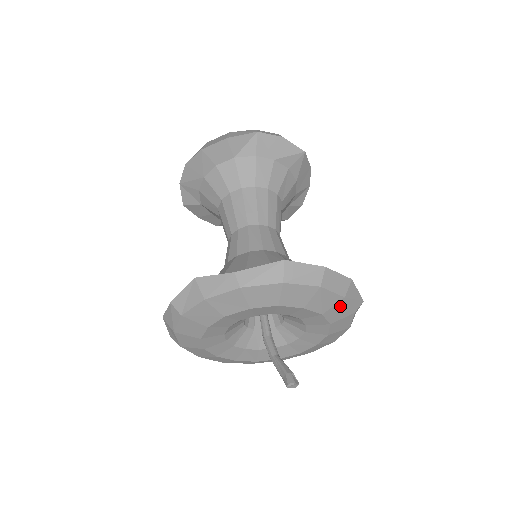
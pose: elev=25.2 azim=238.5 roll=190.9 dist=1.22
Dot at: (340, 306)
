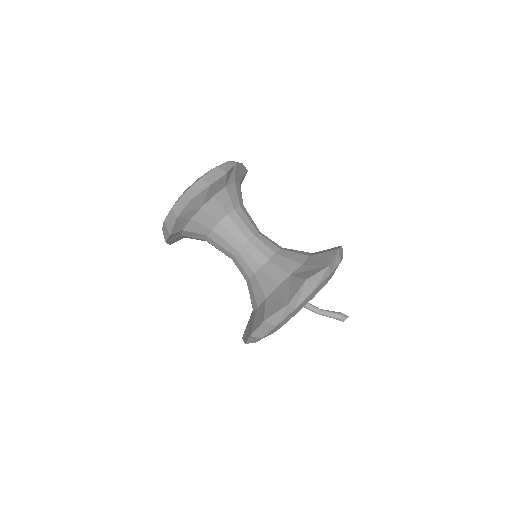
Dot at: occluded
